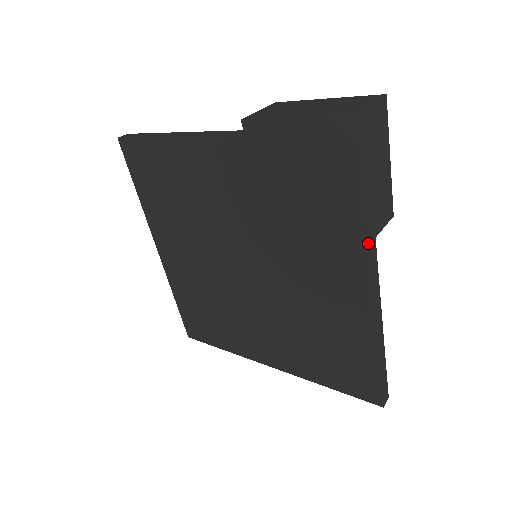
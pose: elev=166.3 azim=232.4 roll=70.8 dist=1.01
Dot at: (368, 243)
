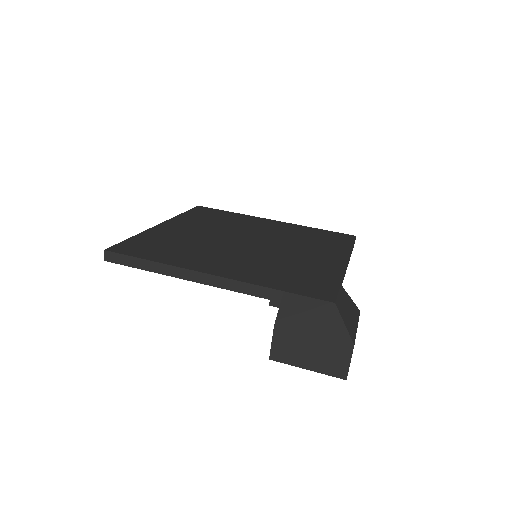
Dot at: occluded
